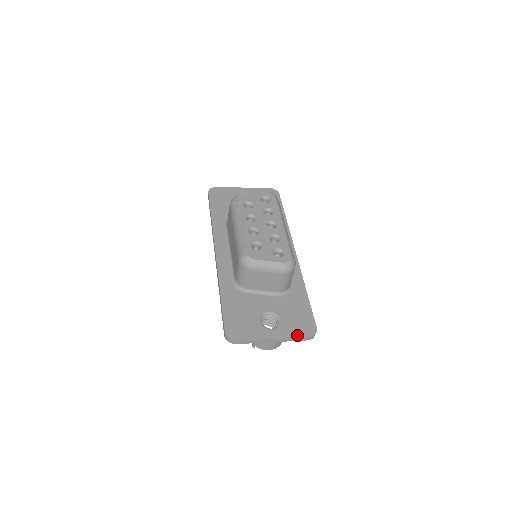
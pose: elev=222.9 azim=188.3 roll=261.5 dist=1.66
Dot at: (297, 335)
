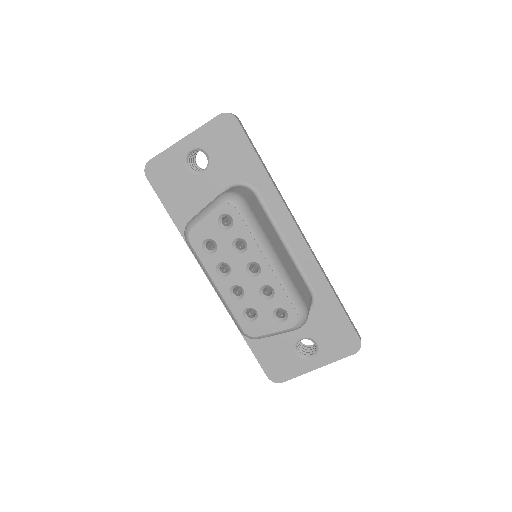
Dot at: (341, 356)
